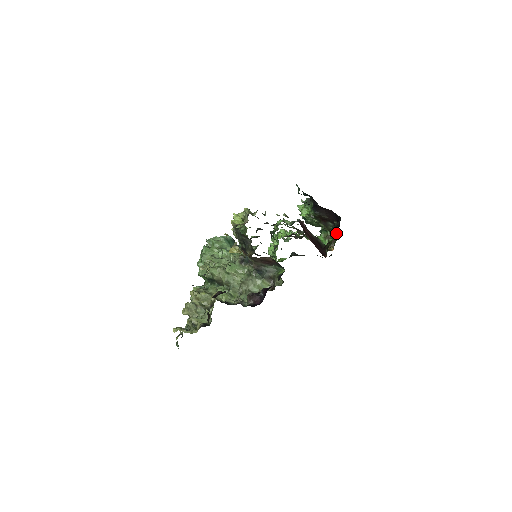
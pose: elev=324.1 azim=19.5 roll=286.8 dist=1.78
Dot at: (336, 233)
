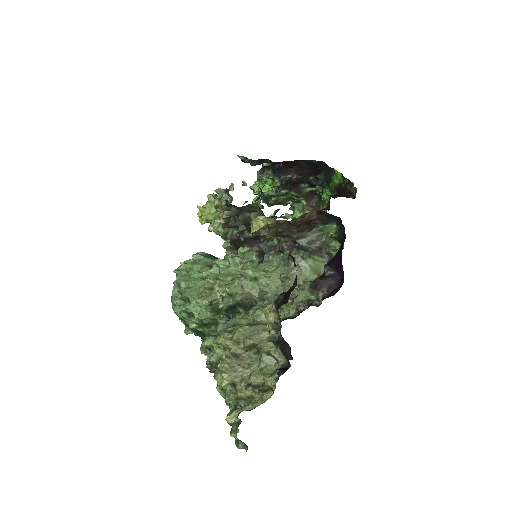
Dot at: (313, 196)
